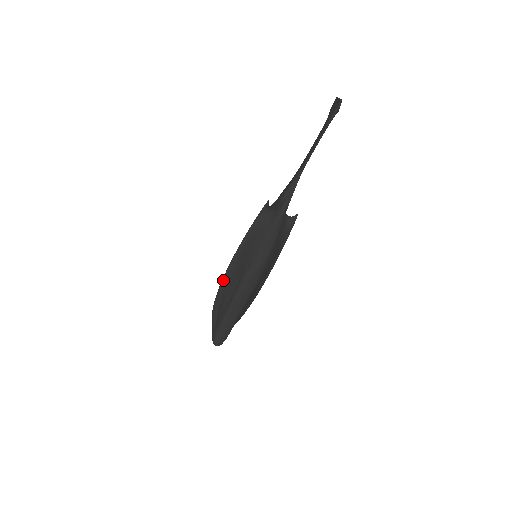
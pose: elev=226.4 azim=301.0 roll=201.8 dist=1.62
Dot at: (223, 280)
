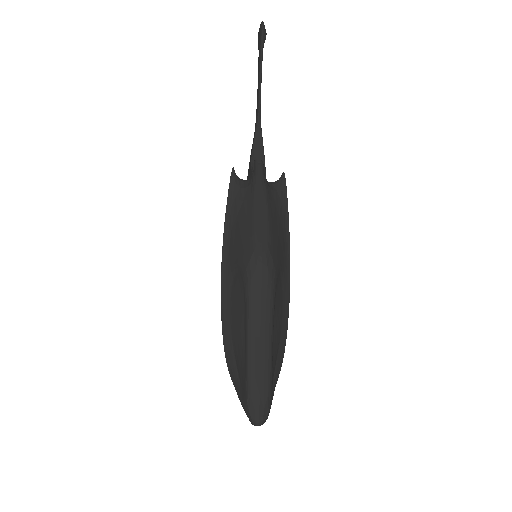
Dot at: (222, 311)
